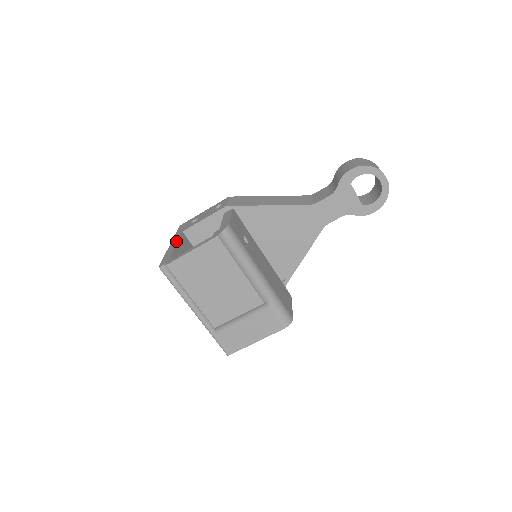
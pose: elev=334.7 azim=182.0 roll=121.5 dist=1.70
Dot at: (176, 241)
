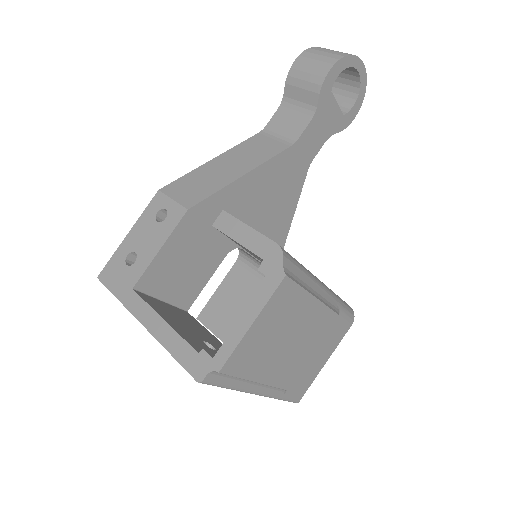
Dot at: (152, 314)
